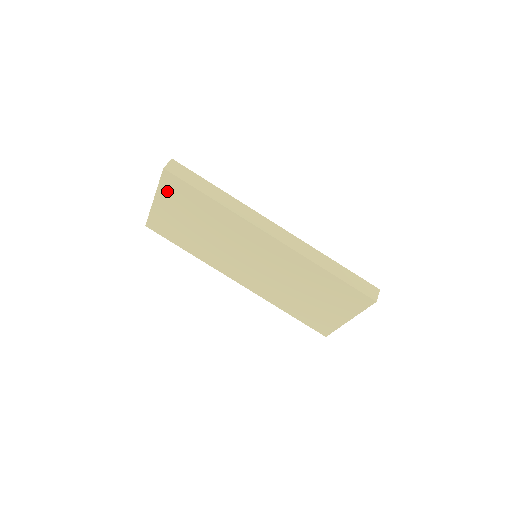
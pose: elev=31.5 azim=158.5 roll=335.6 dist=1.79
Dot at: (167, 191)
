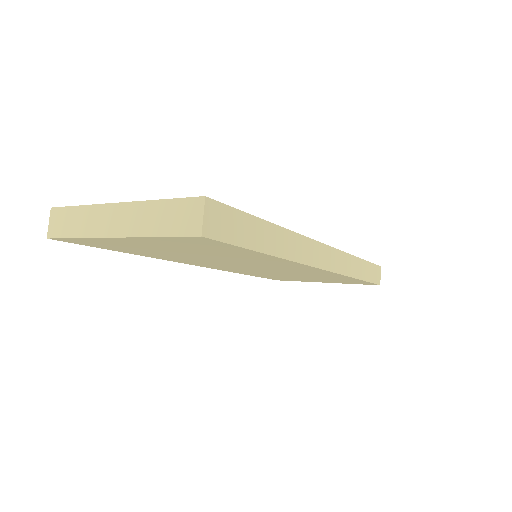
Dot at: (169, 241)
